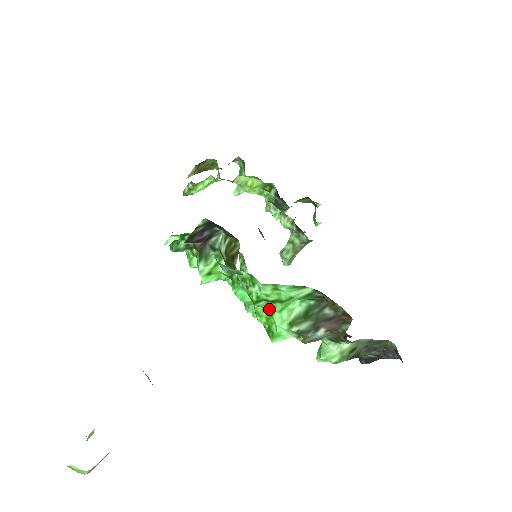
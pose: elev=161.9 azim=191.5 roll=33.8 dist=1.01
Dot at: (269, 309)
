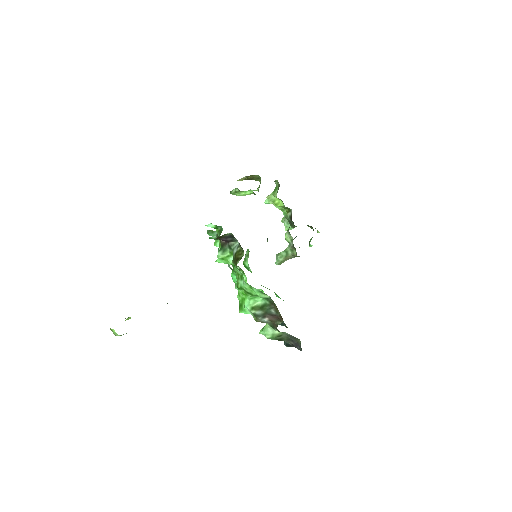
Dot at: (245, 295)
